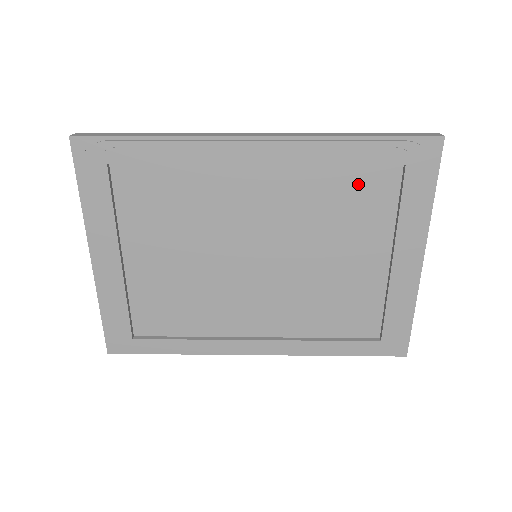
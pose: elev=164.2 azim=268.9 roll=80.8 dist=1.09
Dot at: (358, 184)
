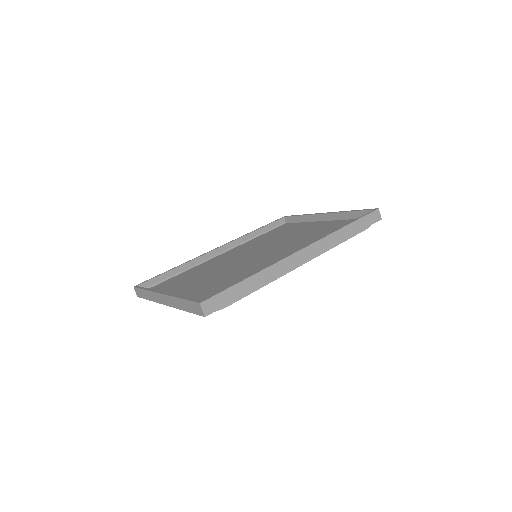
Dot at: occluded
